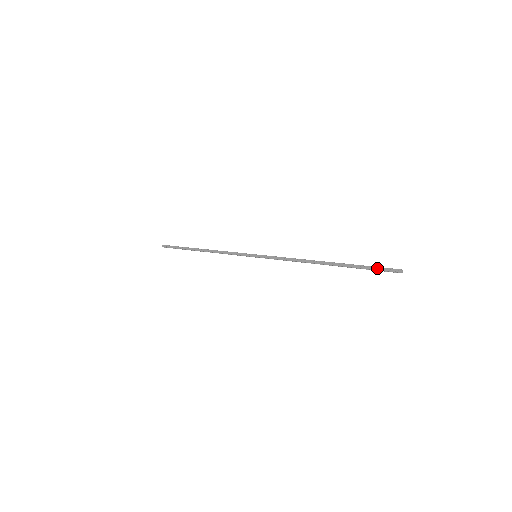
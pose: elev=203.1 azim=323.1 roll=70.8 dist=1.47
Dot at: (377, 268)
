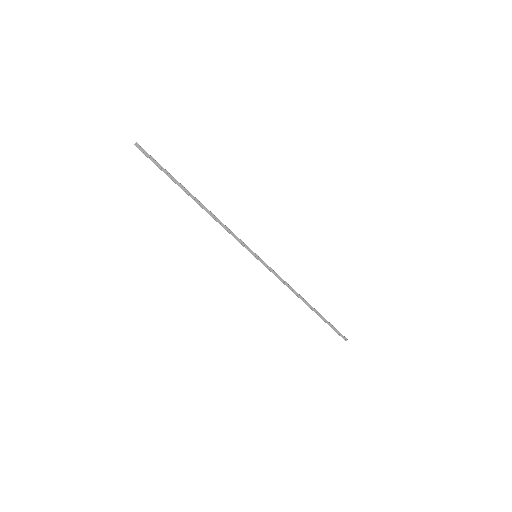
Dot at: (336, 330)
